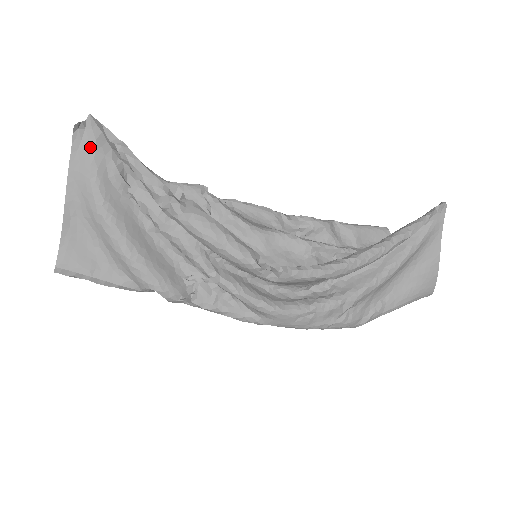
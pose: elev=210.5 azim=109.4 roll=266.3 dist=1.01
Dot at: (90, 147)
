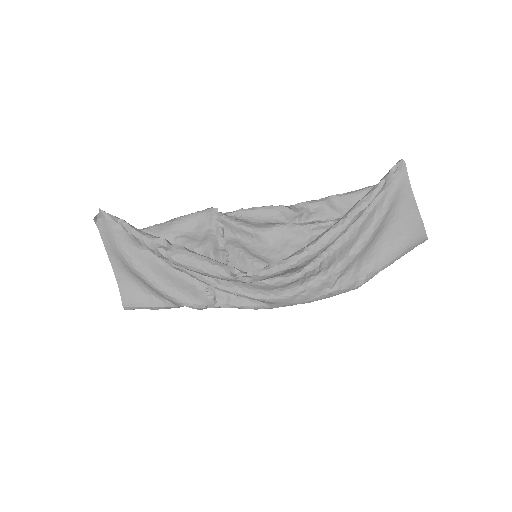
Dot at: (109, 228)
